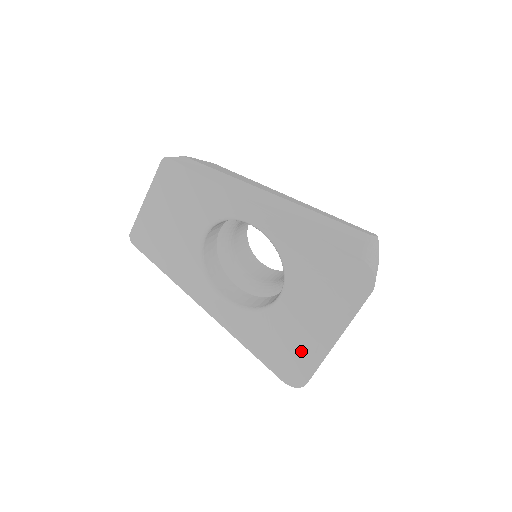
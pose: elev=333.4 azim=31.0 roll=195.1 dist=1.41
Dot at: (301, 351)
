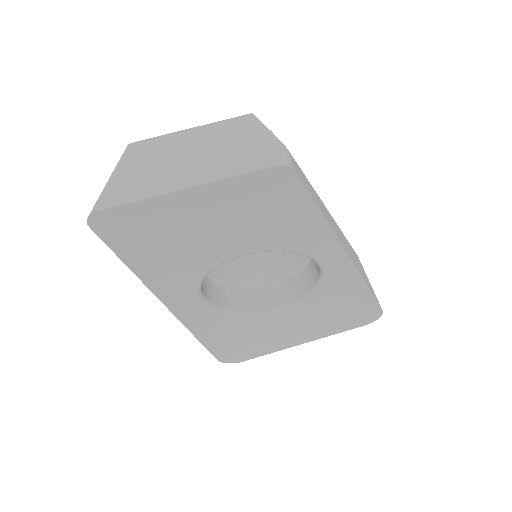
Dot at: (260, 345)
